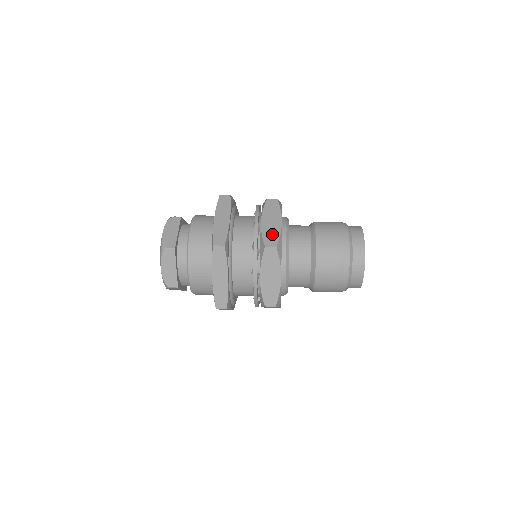
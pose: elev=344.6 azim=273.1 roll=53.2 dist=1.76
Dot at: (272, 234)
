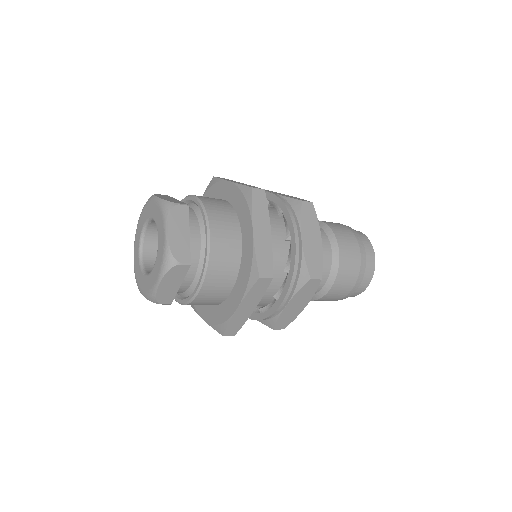
Dot at: (297, 198)
